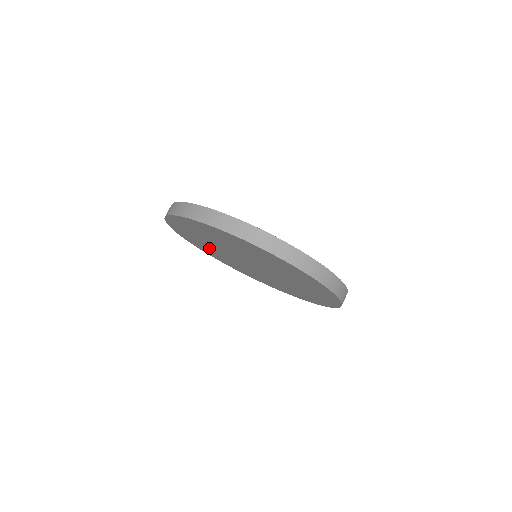
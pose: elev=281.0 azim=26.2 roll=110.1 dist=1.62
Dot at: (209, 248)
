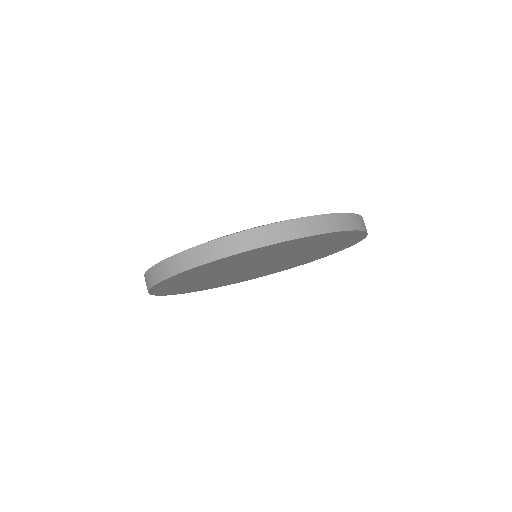
Dot at: (244, 277)
